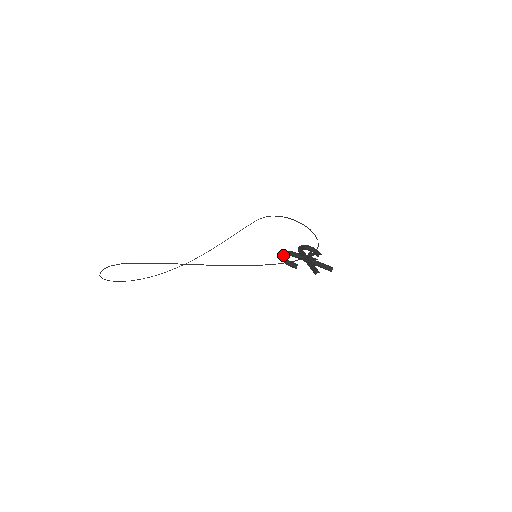
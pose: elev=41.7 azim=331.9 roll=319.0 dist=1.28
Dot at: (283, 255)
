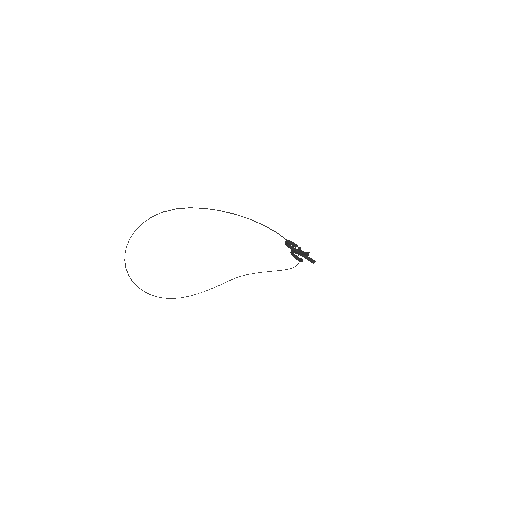
Dot at: occluded
